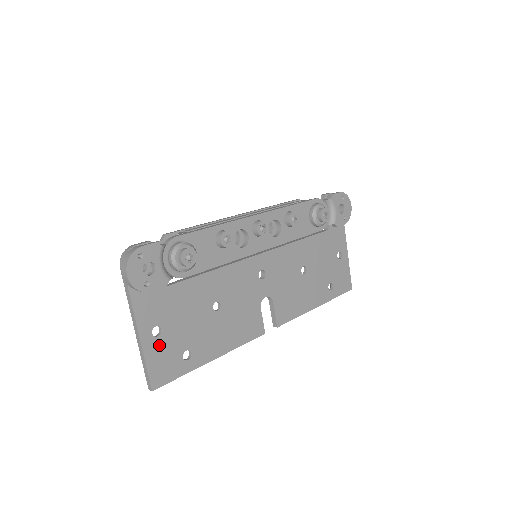
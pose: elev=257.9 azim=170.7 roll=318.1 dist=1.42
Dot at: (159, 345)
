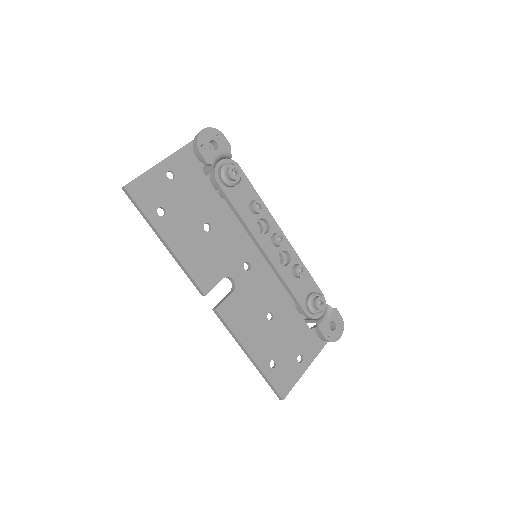
Dot at: (161, 181)
